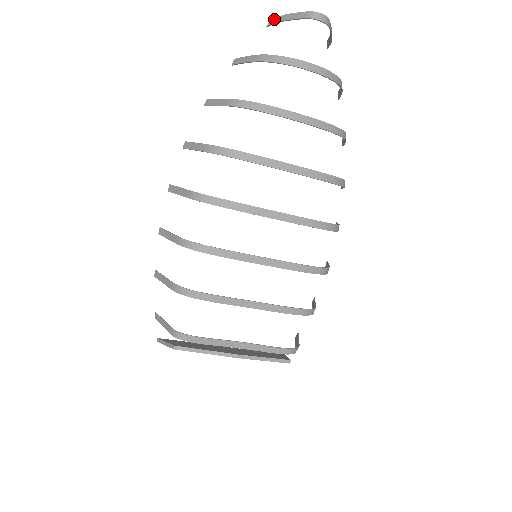
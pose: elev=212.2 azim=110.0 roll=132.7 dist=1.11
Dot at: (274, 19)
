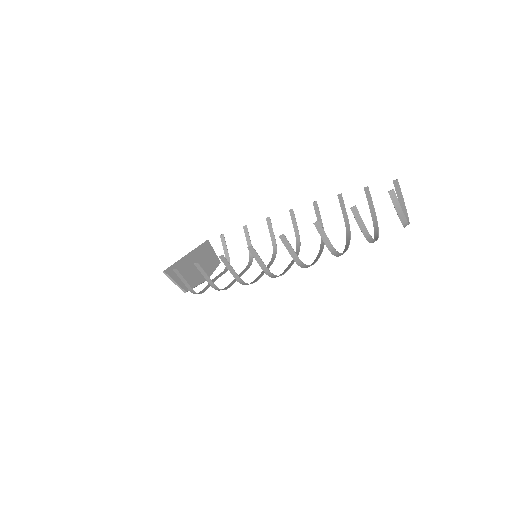
Dot at: (396, 197)
